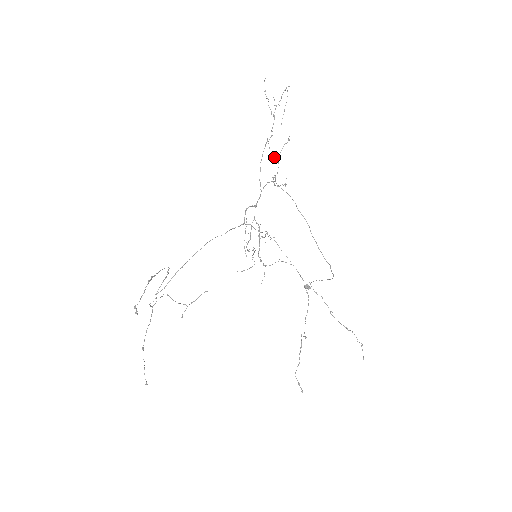
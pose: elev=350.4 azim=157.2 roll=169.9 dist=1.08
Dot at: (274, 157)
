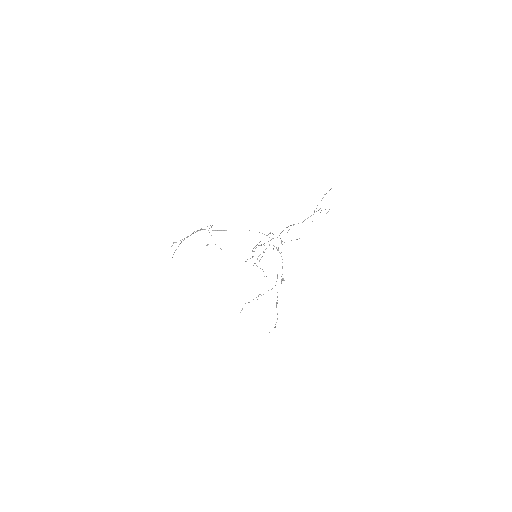
Dot at: occluded
